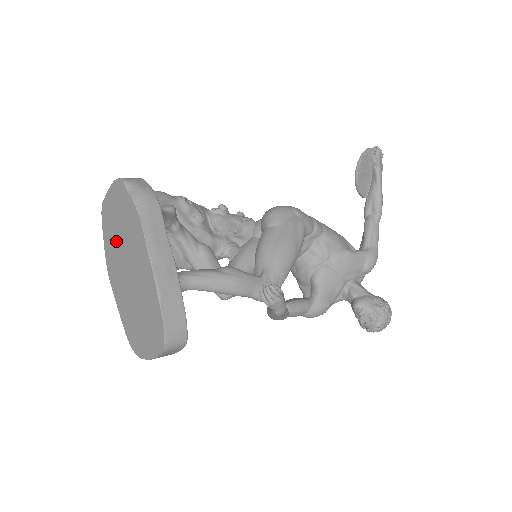
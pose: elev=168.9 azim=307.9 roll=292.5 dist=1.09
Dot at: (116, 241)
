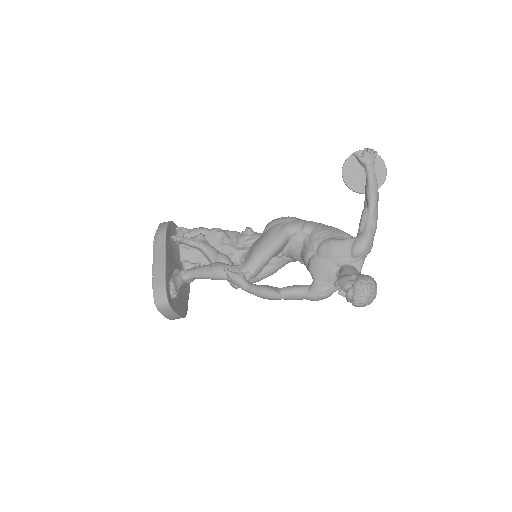
Dot at: occluded
